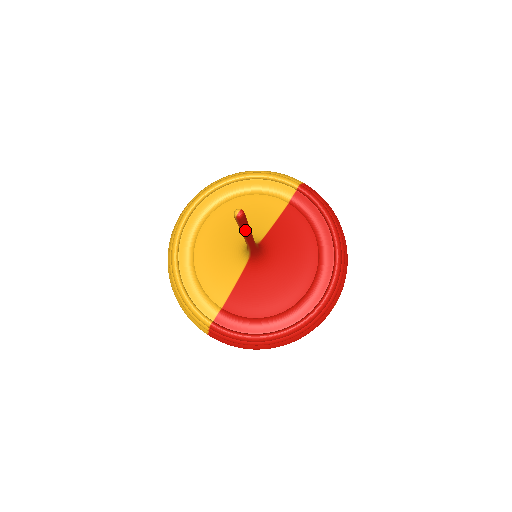
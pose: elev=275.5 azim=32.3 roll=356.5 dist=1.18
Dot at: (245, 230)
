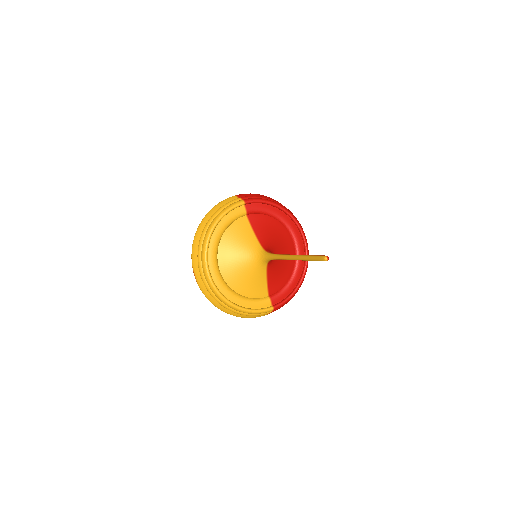
Dot at: occluded
